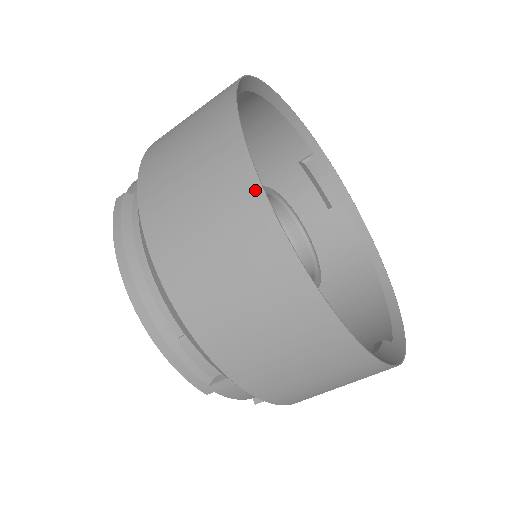
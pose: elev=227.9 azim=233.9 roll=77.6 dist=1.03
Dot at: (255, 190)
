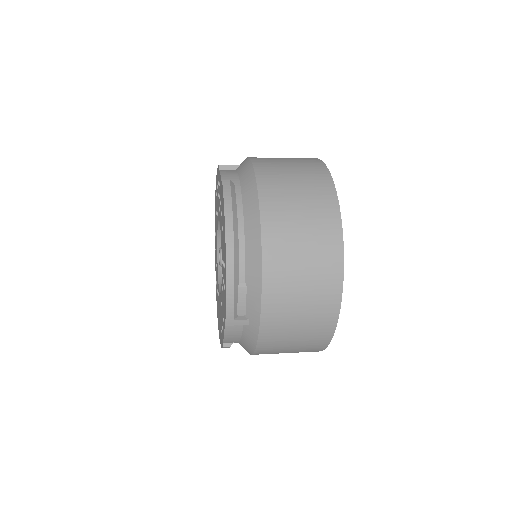
Dot at: (338, 228)
